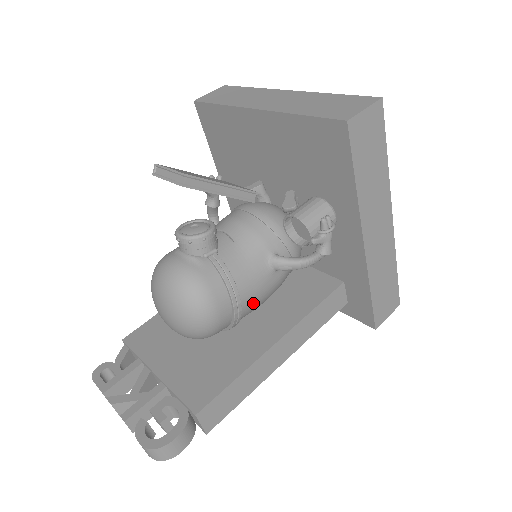
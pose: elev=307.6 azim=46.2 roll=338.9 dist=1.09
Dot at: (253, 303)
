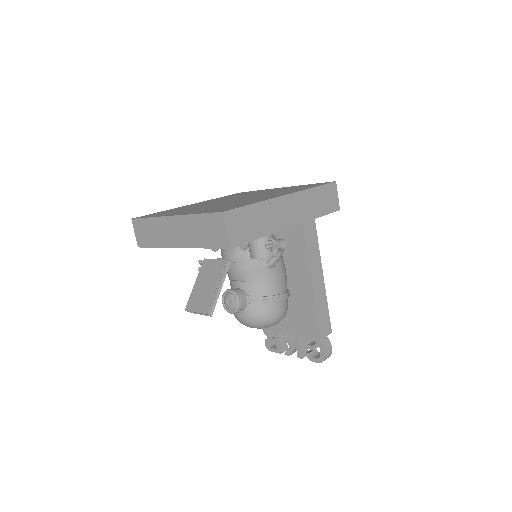
Dot at: (284, 282)
